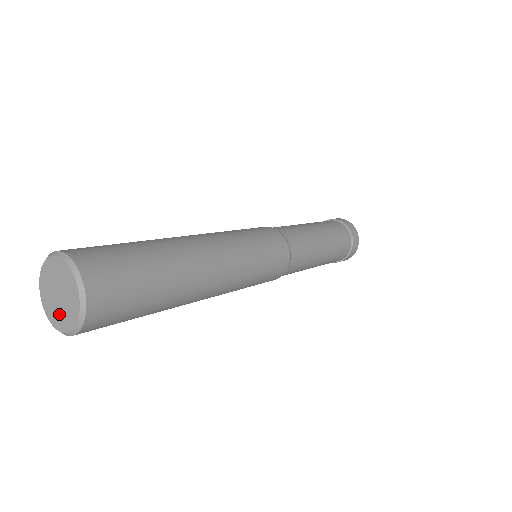
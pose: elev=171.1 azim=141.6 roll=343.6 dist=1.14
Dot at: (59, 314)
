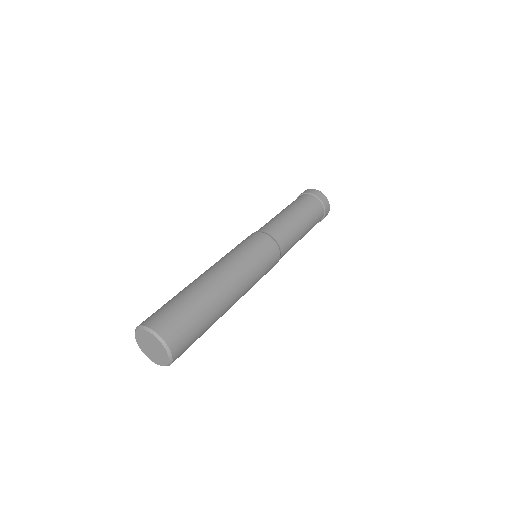
Dot at: (155, 357)
